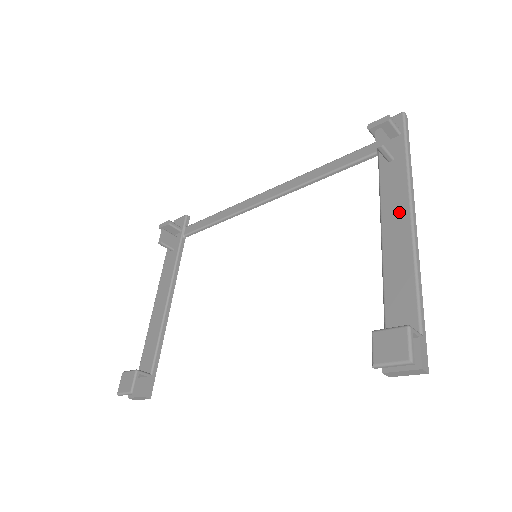
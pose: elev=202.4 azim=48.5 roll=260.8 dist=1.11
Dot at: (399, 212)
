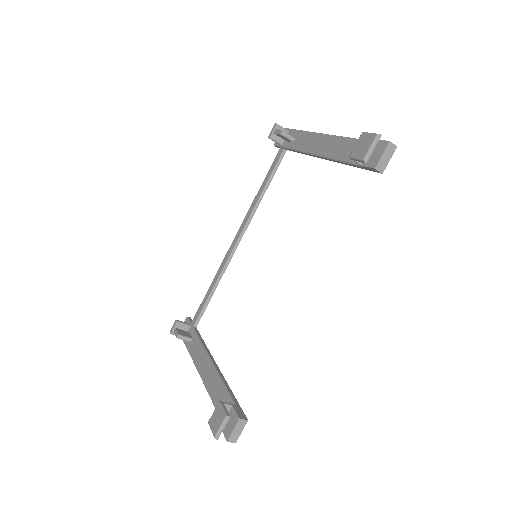
Dot at: (317, 141)
